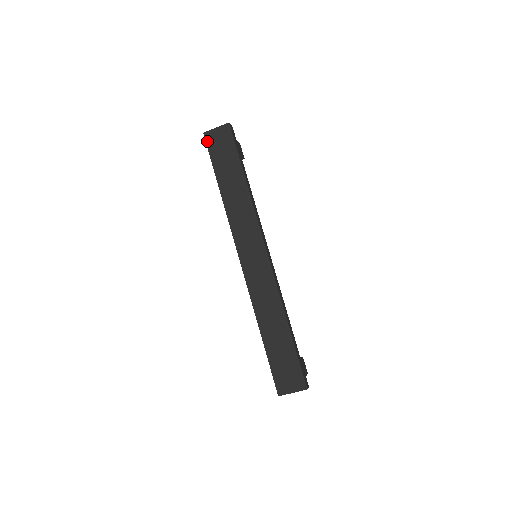
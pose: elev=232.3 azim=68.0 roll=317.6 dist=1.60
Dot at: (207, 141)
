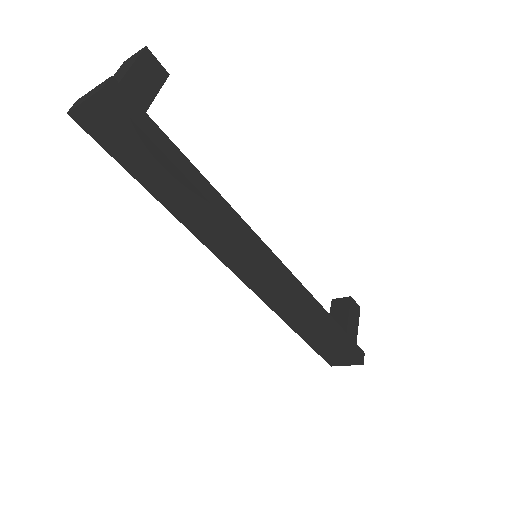
Dot at: (84, 128)
